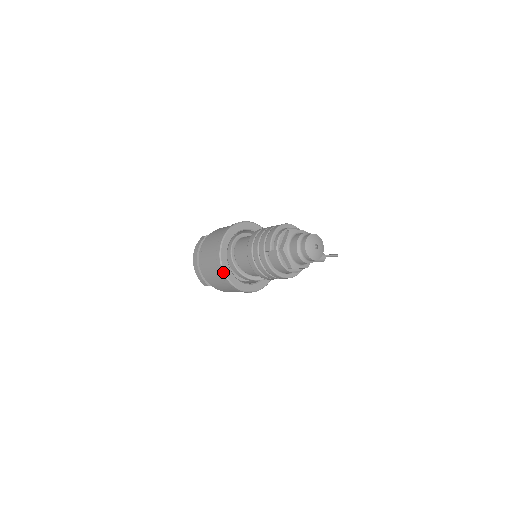
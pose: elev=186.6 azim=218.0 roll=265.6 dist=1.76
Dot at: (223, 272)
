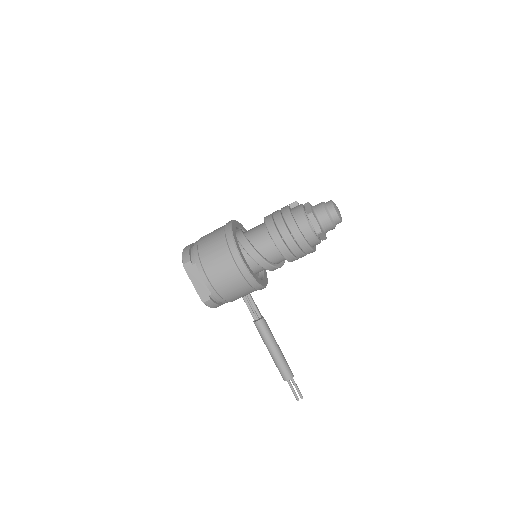
Dot at: (230, 225)
